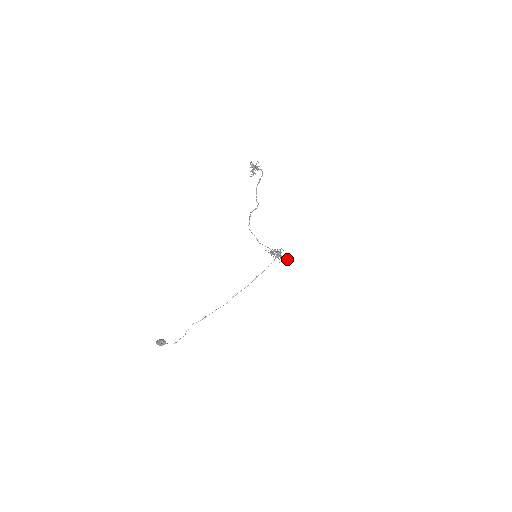
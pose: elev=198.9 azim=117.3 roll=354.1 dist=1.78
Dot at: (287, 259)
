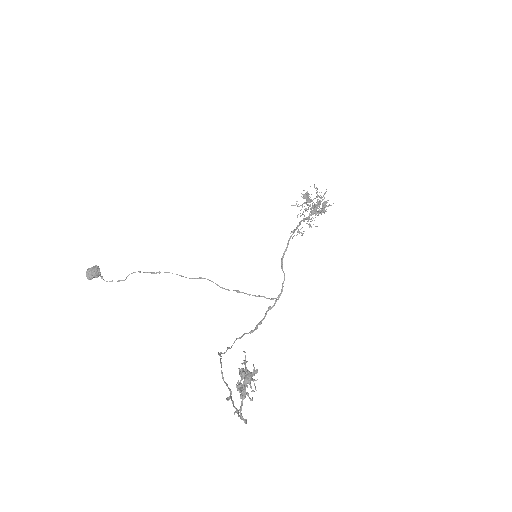
Dot at: (325, 211)
